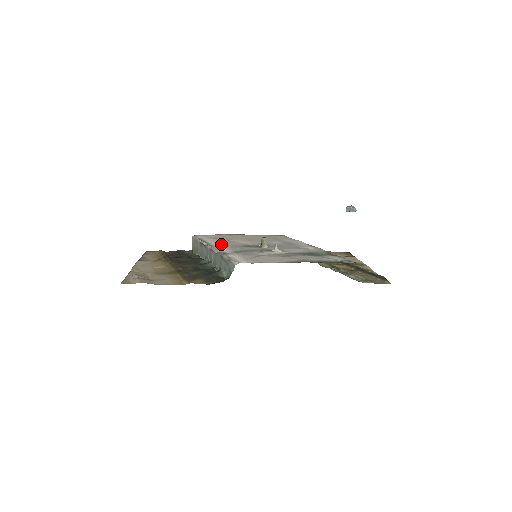
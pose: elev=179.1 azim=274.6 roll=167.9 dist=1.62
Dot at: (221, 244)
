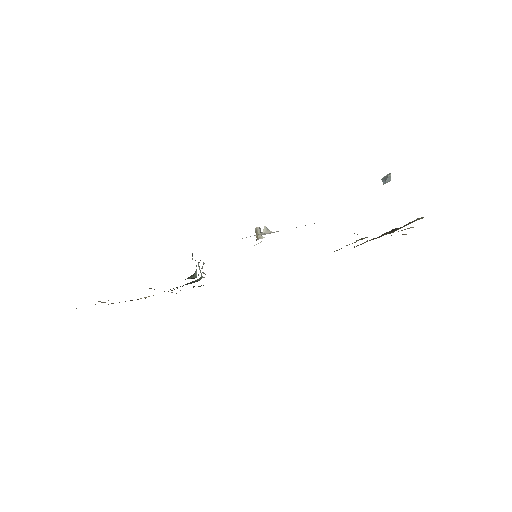
Dot at: occluded
